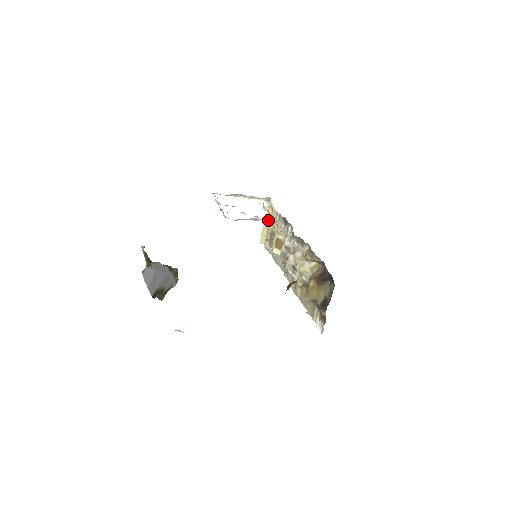
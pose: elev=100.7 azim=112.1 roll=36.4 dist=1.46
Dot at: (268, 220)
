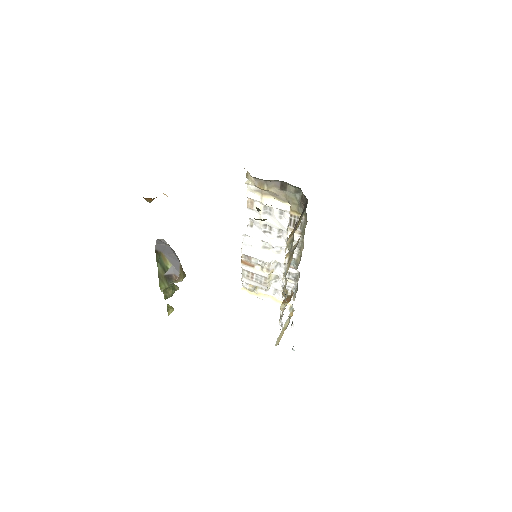
Dot at: (287, 324)
